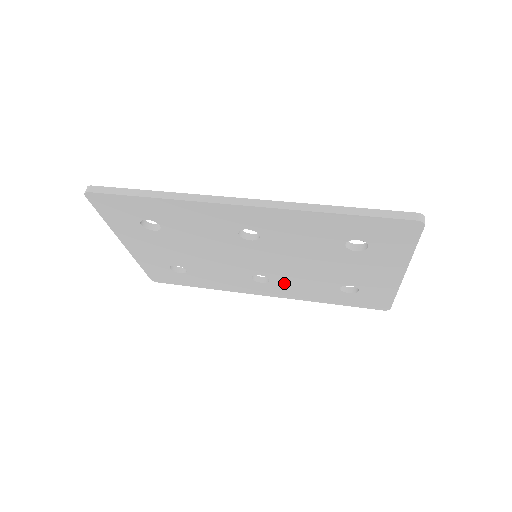
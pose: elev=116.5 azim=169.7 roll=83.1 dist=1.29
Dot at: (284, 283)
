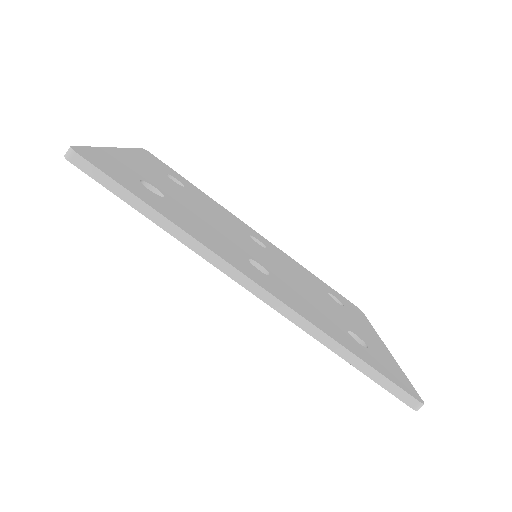
Dot at: occluded
